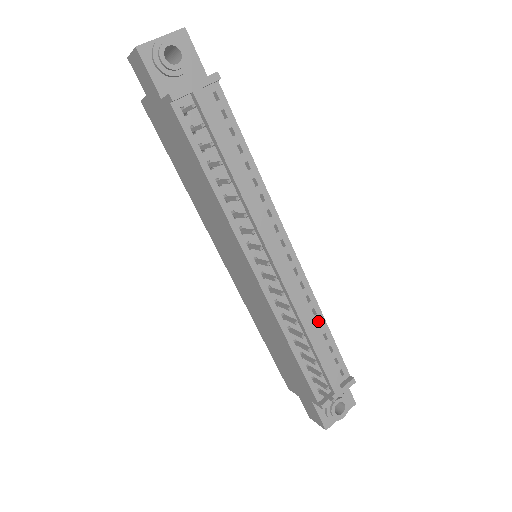
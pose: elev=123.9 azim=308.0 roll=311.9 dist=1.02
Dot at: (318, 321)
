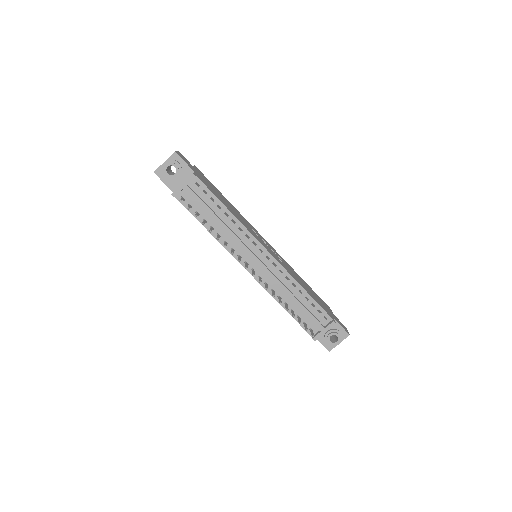
Dot at: occluded
